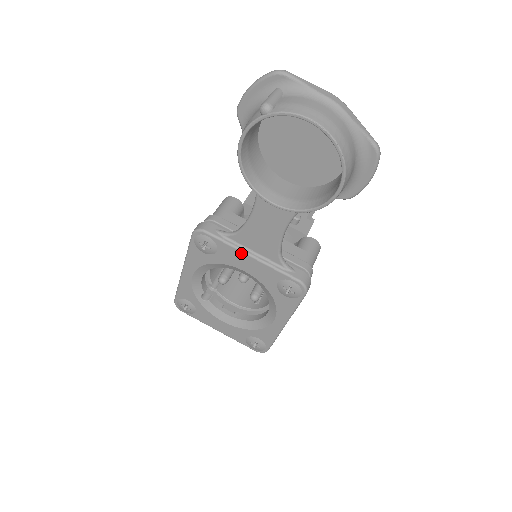
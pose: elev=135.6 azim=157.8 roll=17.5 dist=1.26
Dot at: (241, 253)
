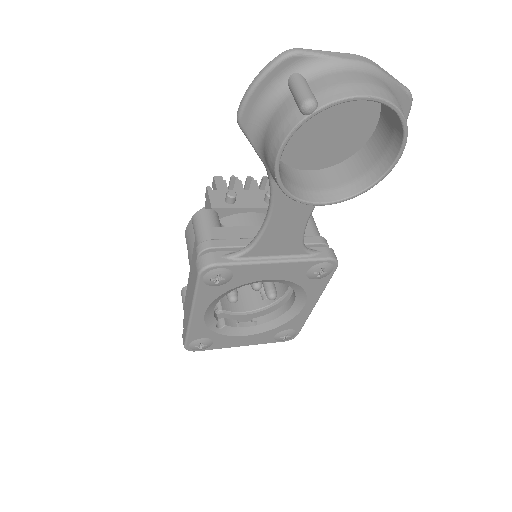
Dot at: (262, 265)
